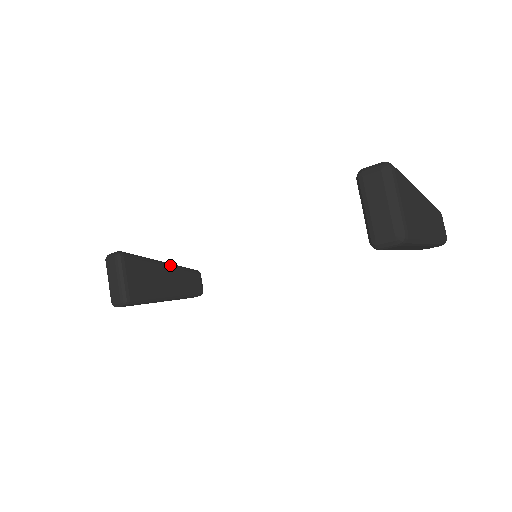
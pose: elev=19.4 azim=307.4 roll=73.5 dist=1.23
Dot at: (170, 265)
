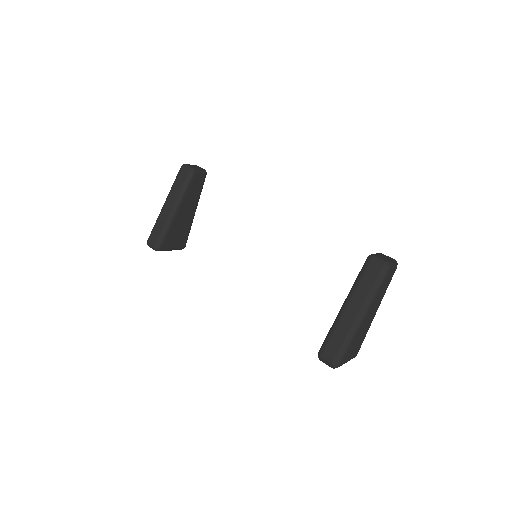
Dot at: (179, 205)
